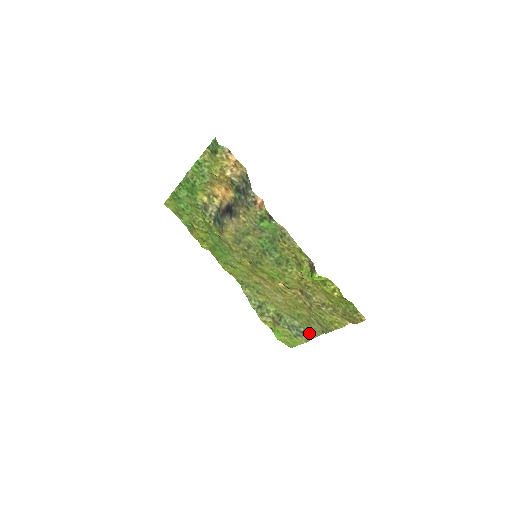
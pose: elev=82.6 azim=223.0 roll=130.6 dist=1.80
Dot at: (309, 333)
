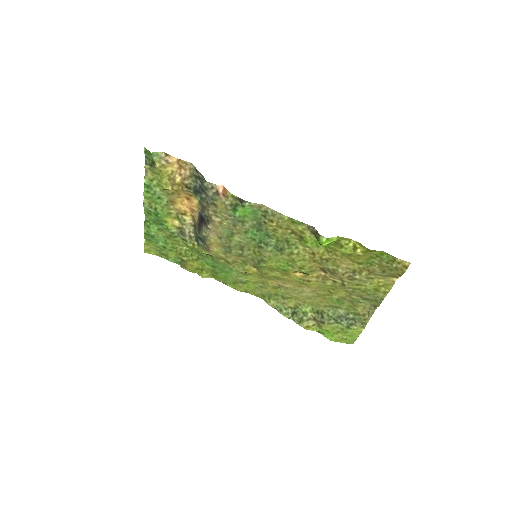
Dot at: (361, 316)
